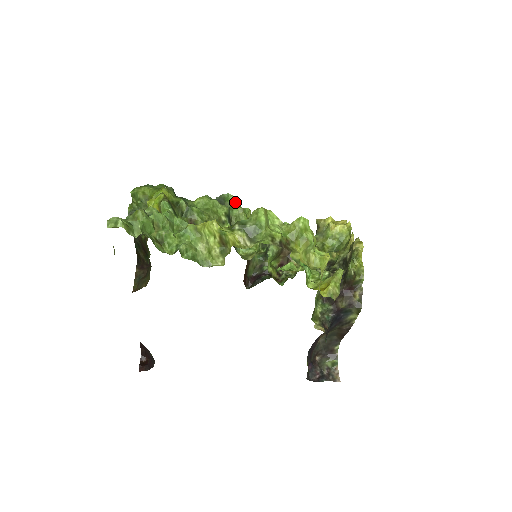
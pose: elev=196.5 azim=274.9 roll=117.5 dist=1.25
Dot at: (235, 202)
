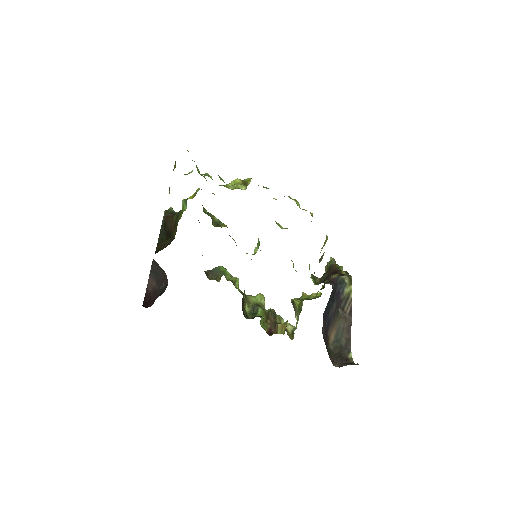
Dot at: (228, 272)
